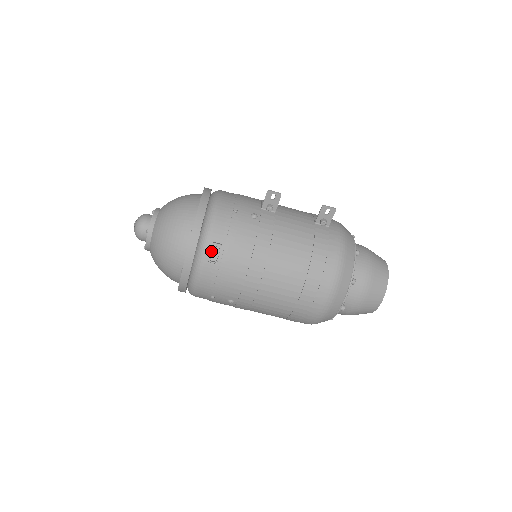
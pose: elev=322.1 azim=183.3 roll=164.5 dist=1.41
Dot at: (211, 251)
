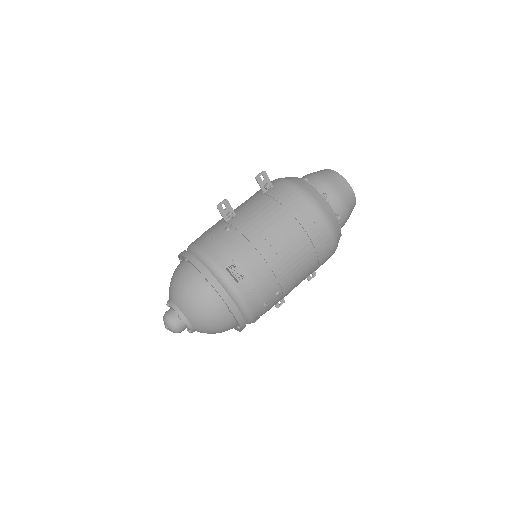
Dot at: (232, 274)
